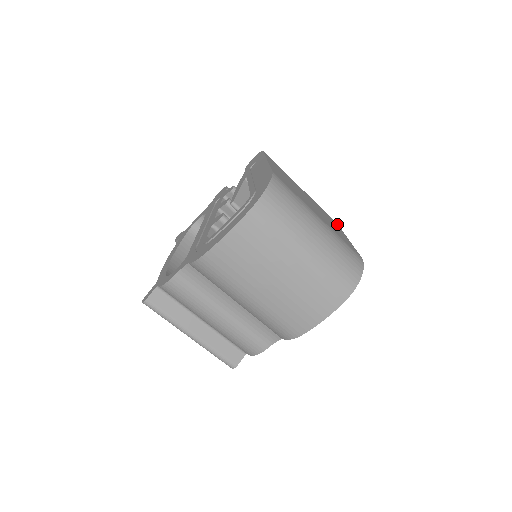
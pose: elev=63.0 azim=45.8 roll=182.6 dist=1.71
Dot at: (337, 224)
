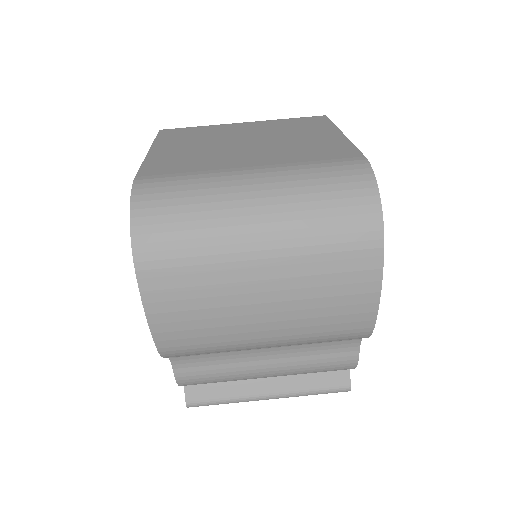
Dot at: (324, 119)
